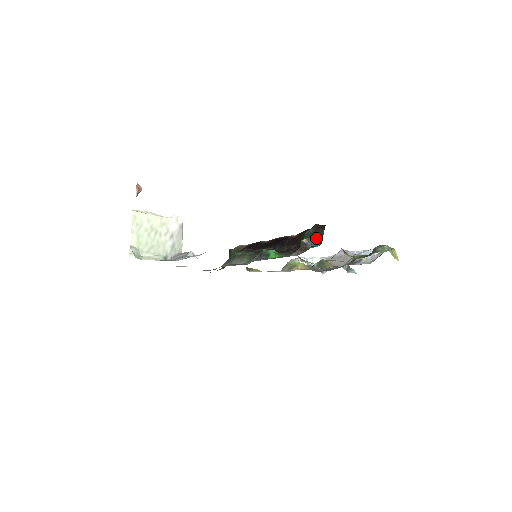
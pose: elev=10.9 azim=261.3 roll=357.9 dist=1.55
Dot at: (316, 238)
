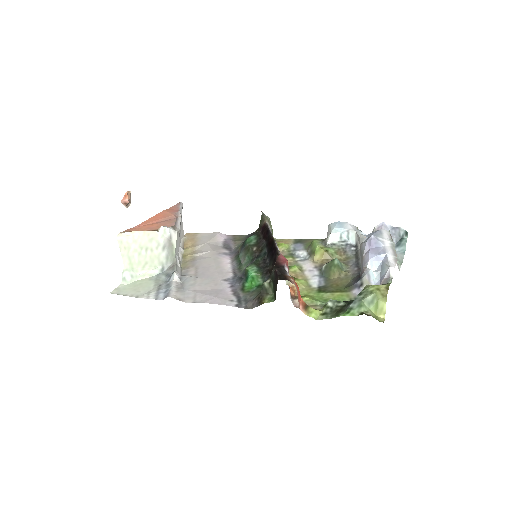
Dot at: (273, 288)
